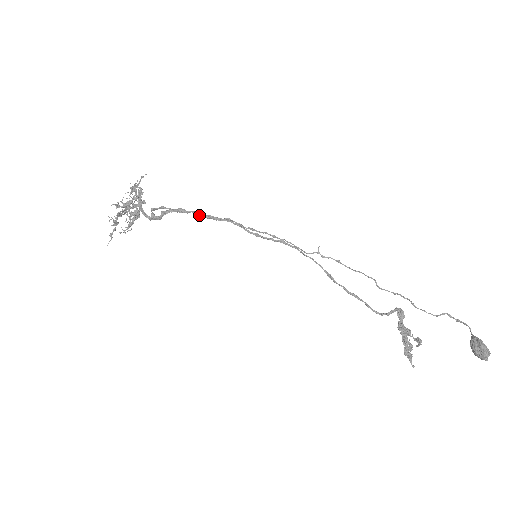
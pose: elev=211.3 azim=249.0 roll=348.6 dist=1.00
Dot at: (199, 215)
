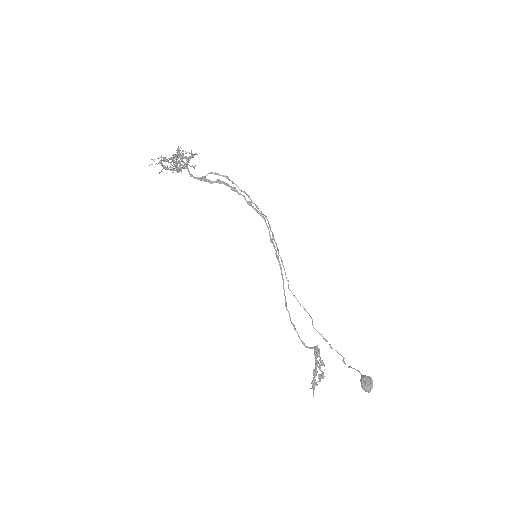
Dot at: (247, 201)
